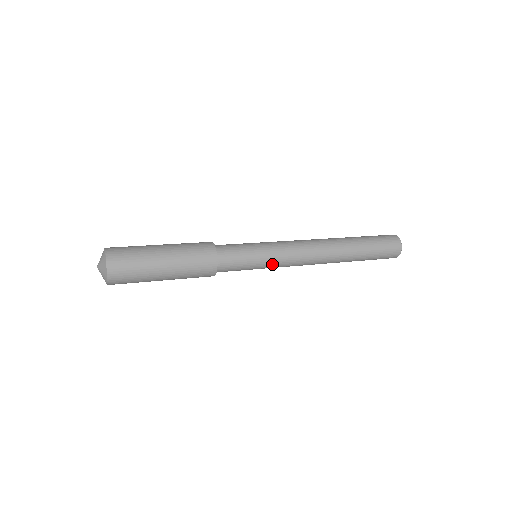
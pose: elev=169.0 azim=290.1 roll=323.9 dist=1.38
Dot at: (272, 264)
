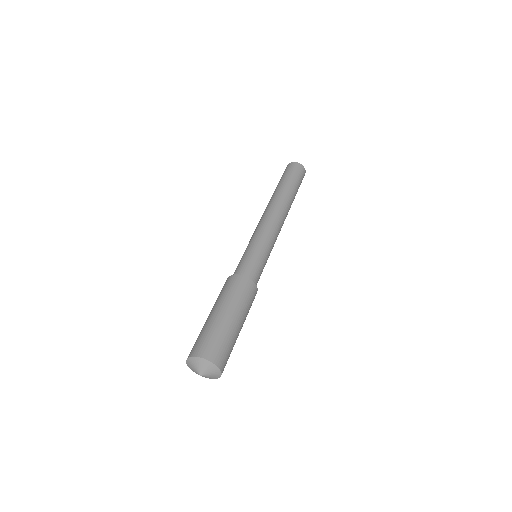
Dot at: occluded
